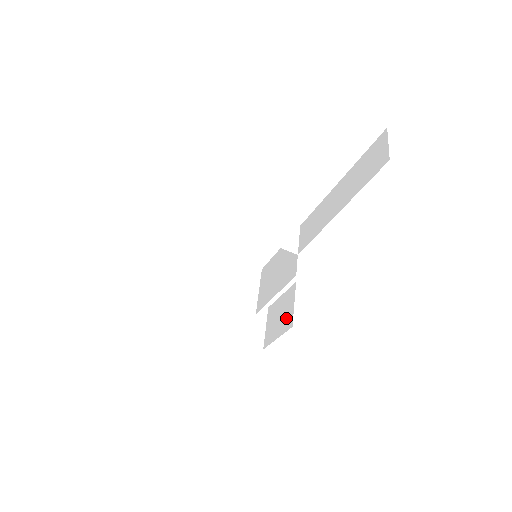
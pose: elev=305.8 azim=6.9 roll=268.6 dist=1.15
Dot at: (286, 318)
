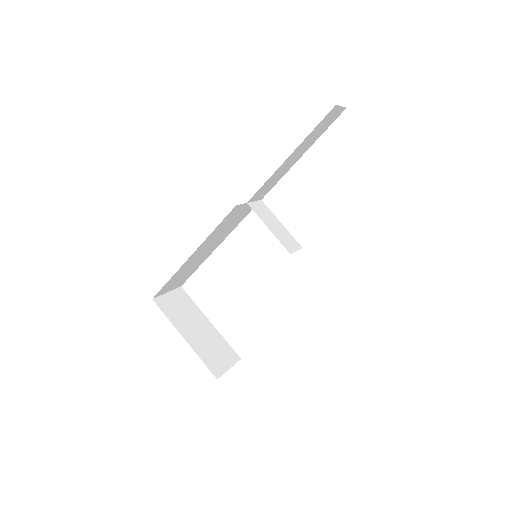
Dot at: occluded
